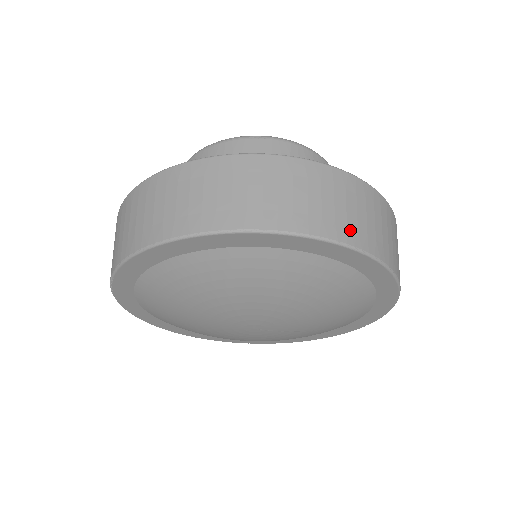
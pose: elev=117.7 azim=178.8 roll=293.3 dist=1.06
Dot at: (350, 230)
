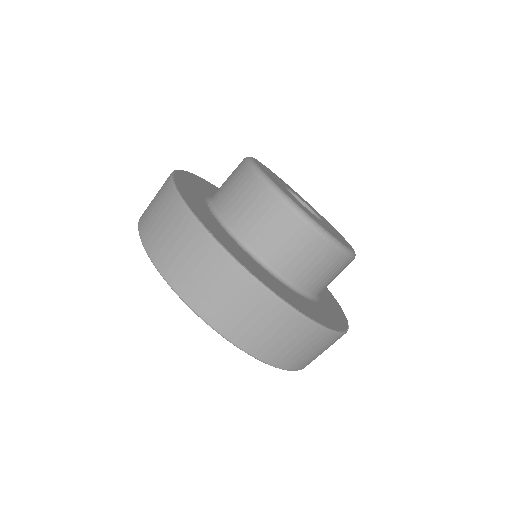
Dot at: (202, 301)
